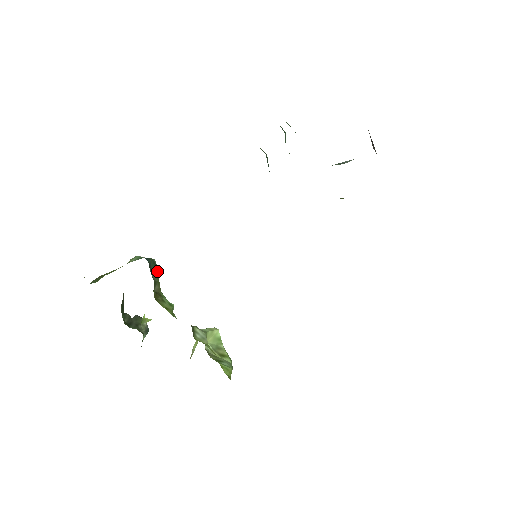
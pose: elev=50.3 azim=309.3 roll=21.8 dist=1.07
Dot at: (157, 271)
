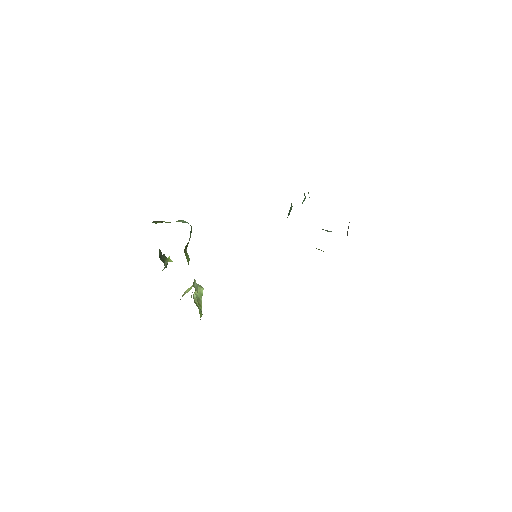
Dot at: occluded
